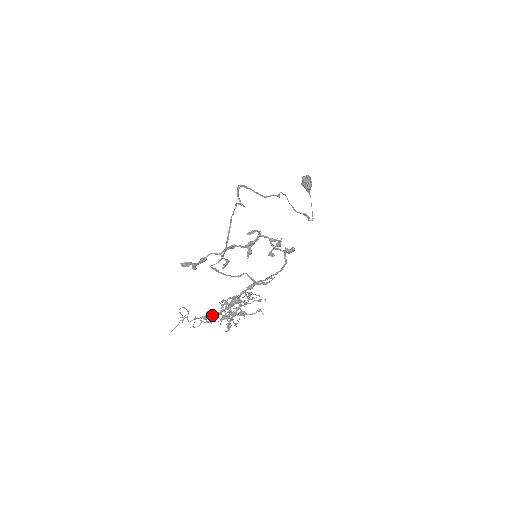
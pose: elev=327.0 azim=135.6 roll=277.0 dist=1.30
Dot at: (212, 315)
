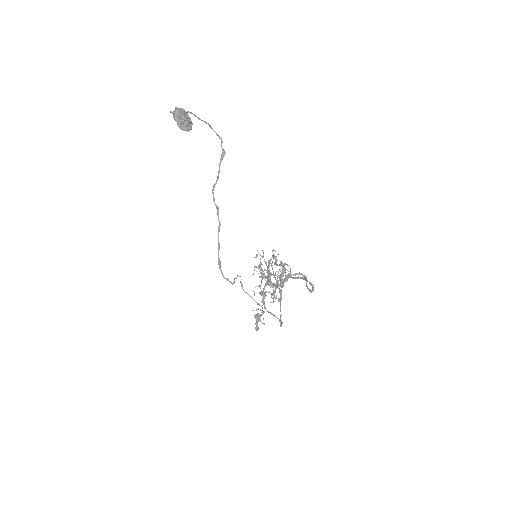
Dot at: (273, 300)
